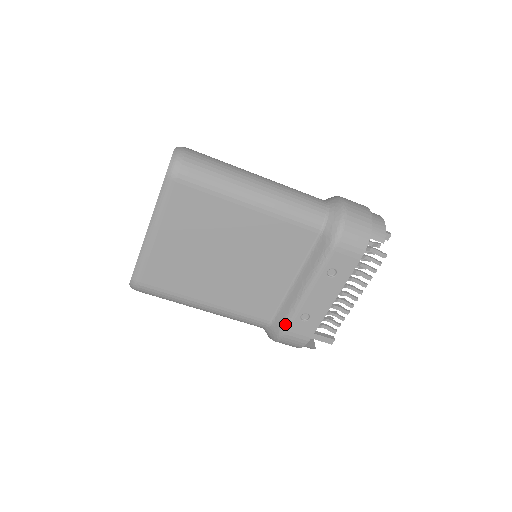
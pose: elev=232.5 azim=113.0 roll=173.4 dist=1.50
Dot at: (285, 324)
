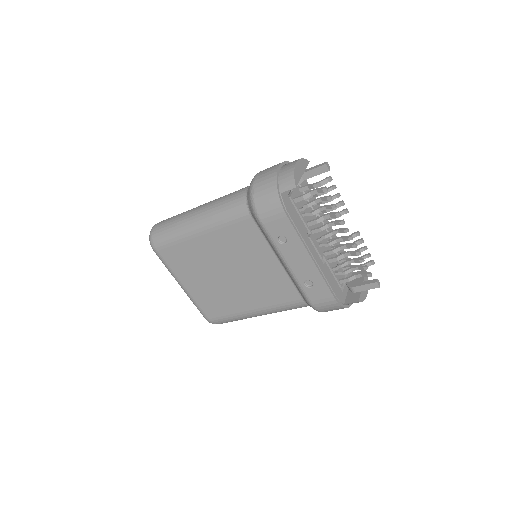
Dot at: (304, 297)
